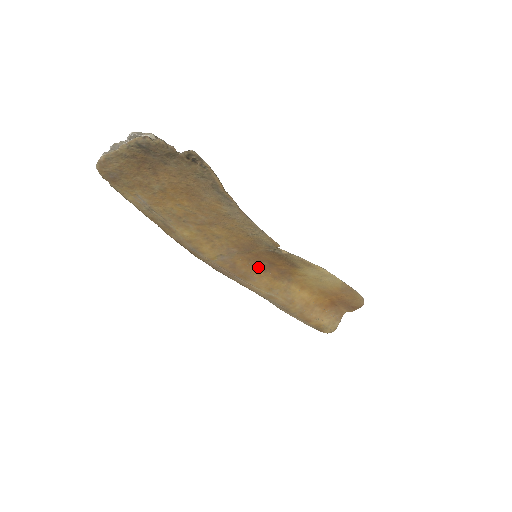
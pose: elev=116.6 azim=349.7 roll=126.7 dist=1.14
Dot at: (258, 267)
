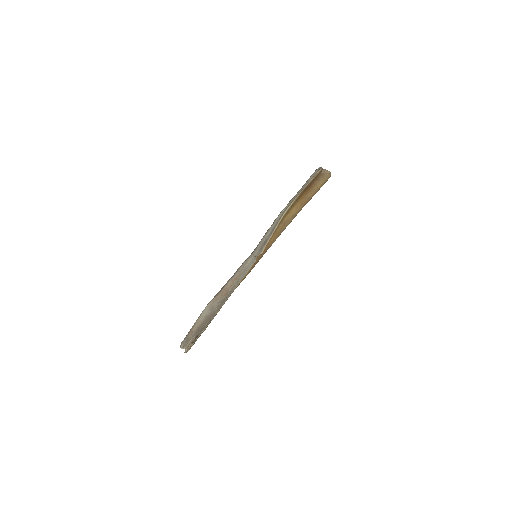
Dot at: occluded
